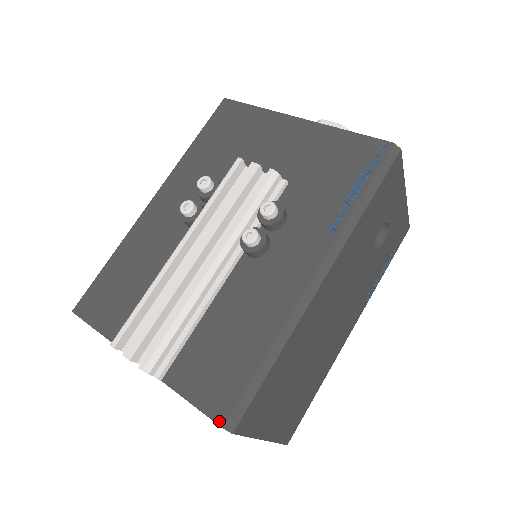
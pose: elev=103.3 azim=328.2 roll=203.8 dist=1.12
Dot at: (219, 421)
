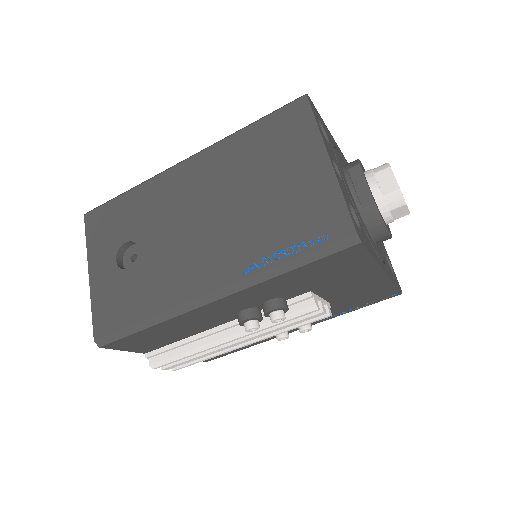
Dot at: (206, 361)
